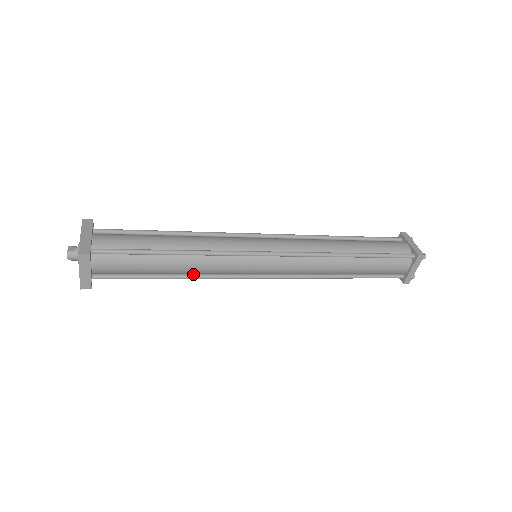
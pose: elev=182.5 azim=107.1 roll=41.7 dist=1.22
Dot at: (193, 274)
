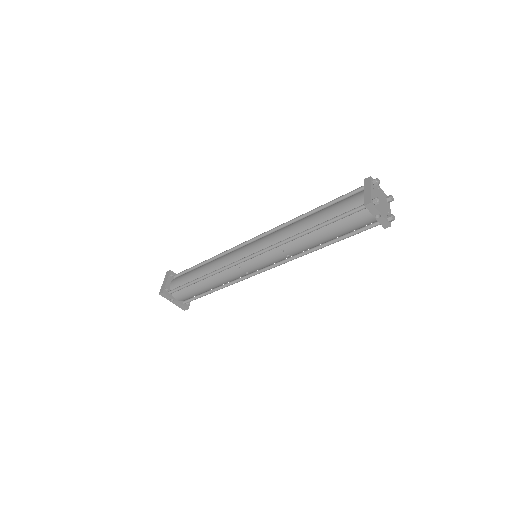
Dot at: (213, 273)
